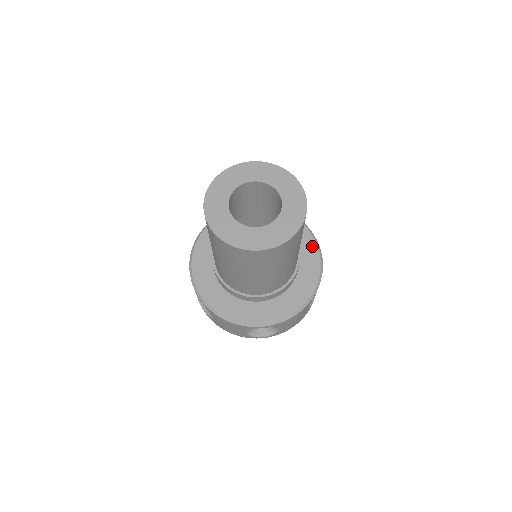
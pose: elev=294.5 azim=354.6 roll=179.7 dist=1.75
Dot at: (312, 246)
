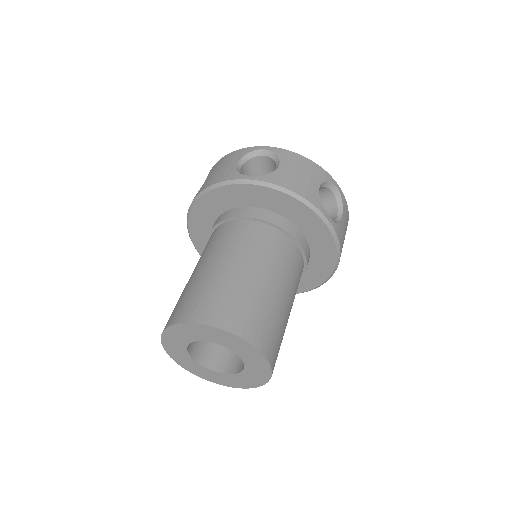
Dot at: (275, 196)
